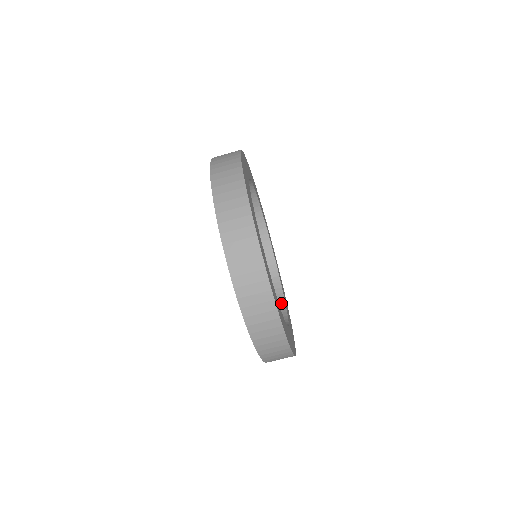
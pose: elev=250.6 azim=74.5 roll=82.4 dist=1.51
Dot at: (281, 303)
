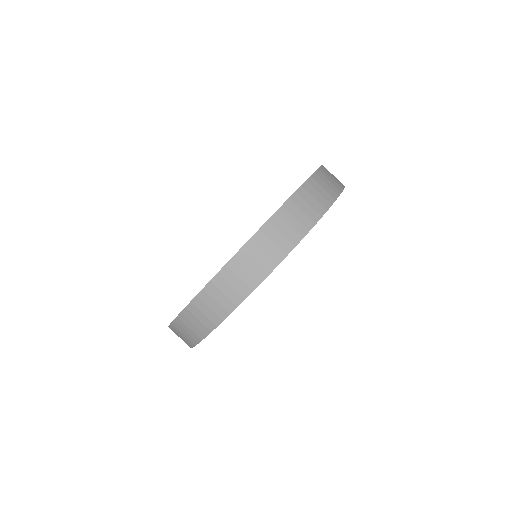
Dot at: occluded
